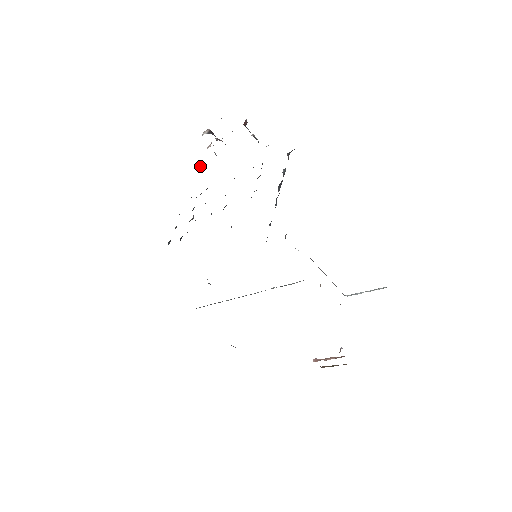
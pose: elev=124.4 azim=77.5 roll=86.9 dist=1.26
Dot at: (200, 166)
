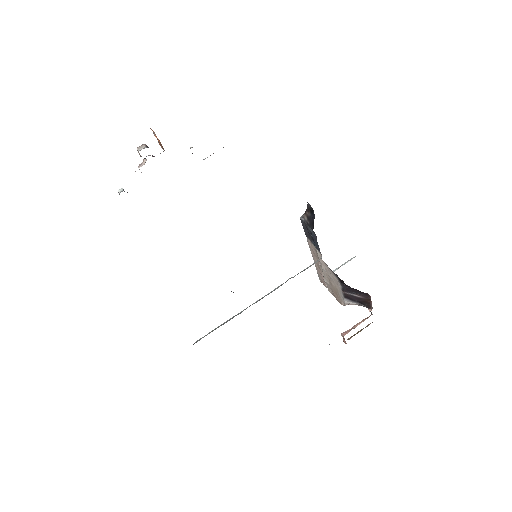
Dot at: occluded
